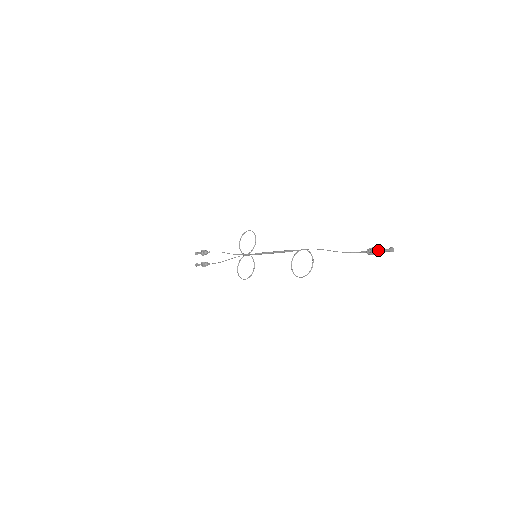
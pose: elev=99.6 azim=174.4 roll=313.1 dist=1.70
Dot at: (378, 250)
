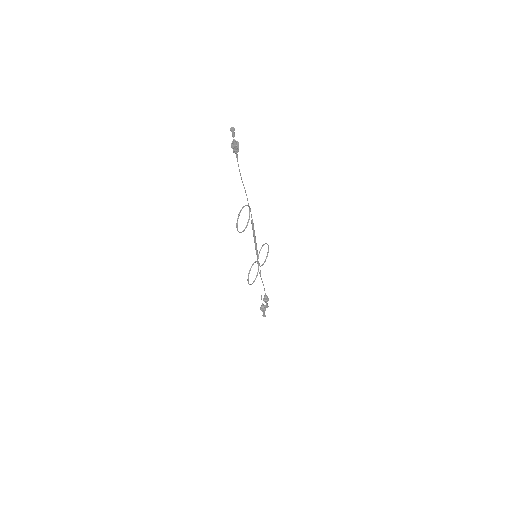
Dot at: (234, 141)
